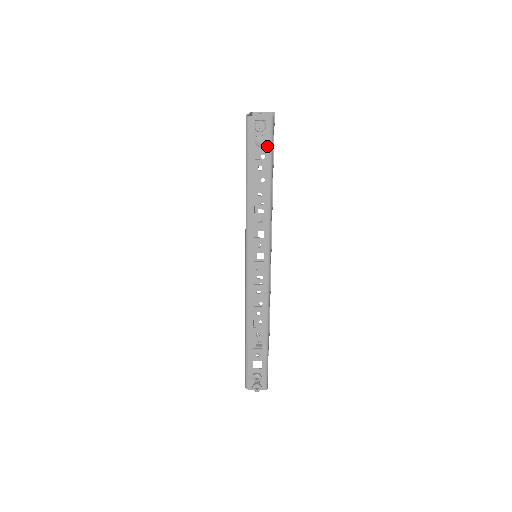
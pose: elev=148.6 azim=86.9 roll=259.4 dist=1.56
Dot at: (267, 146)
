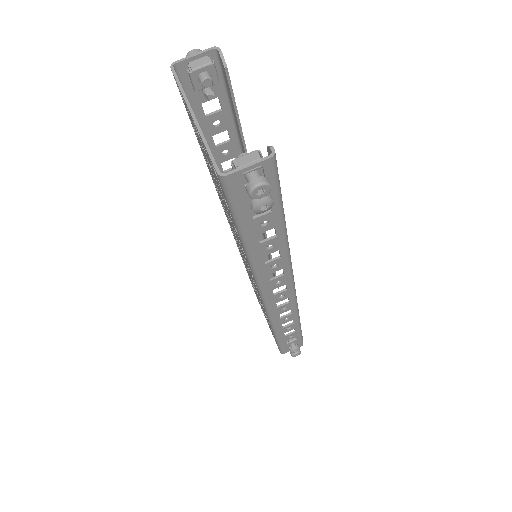
Dot at: (272, 196)
